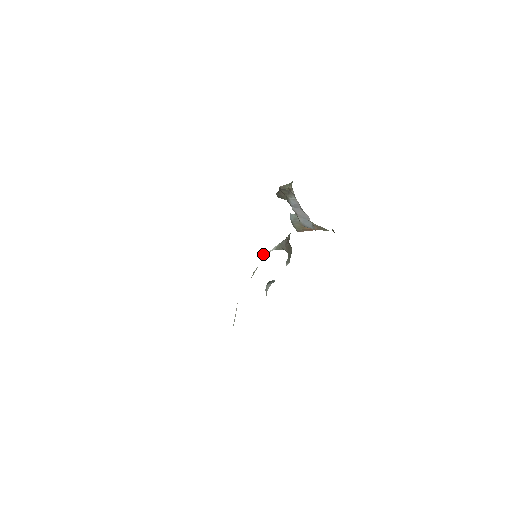
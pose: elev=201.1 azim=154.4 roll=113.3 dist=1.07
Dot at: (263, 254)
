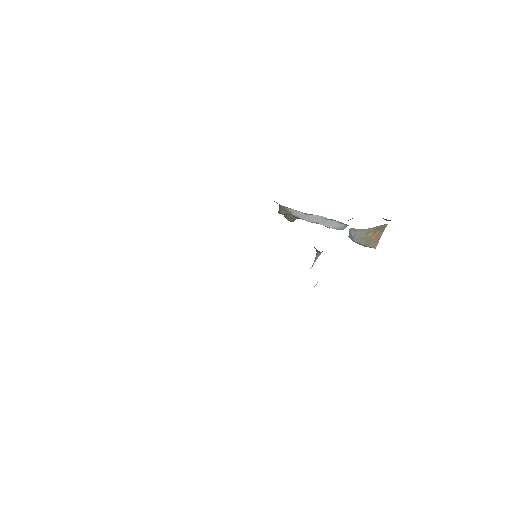
Dot at: occluded
